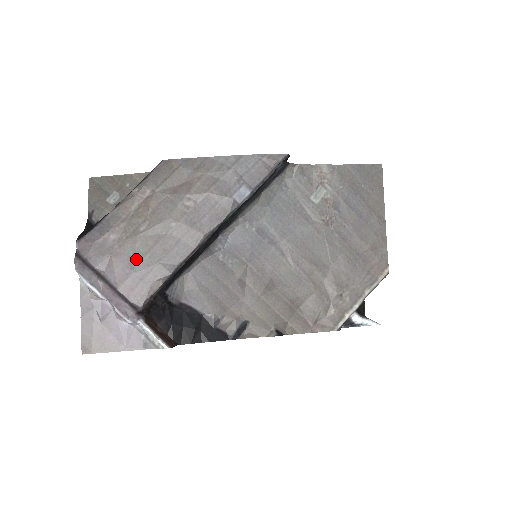
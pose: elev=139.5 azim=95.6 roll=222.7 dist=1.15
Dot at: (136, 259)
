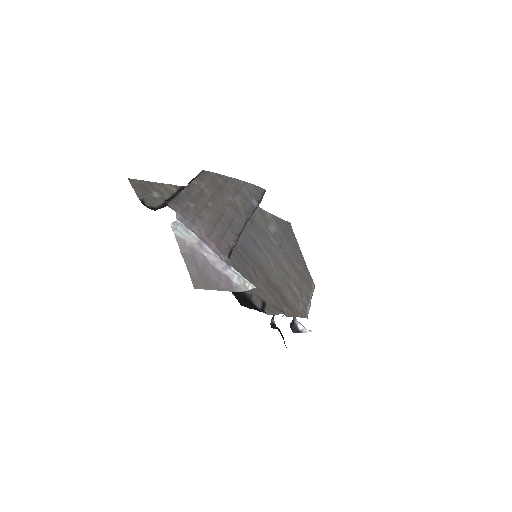
Dot at: (214, 223)
